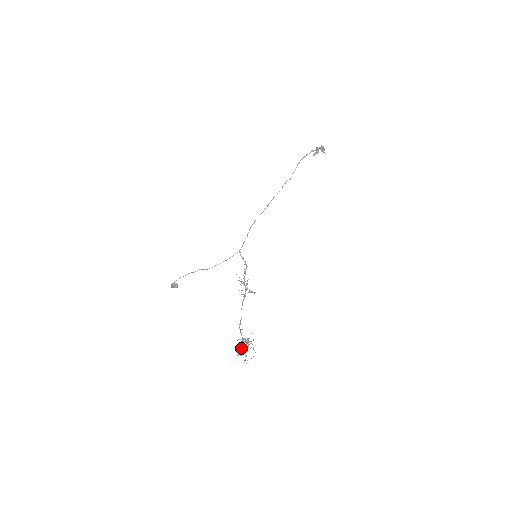
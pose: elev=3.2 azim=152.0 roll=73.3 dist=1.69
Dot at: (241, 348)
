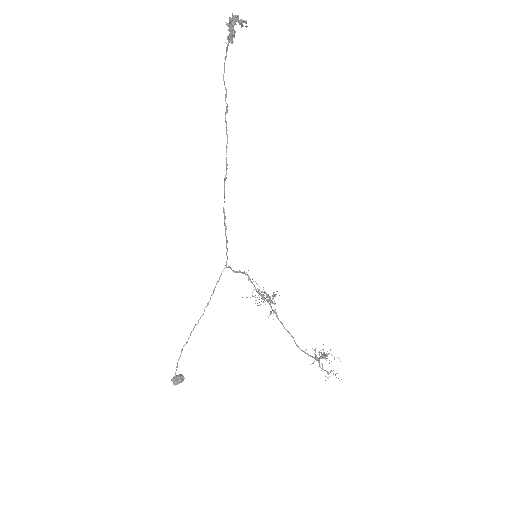
Dot at: occluded
